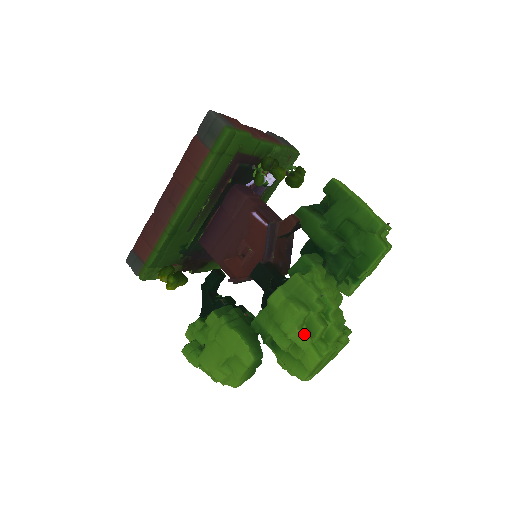
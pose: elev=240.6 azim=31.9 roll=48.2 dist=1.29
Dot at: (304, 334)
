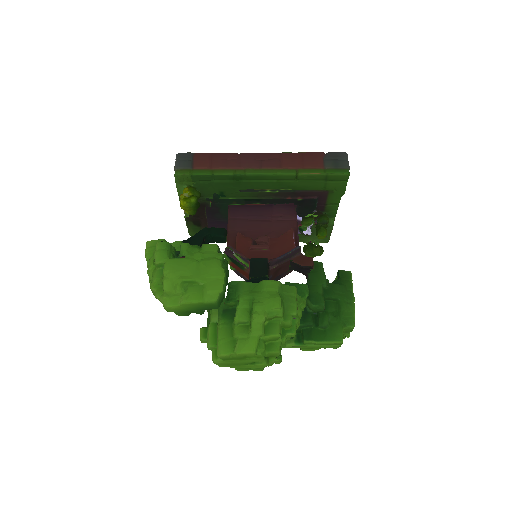
Dot at: (263, 326)
